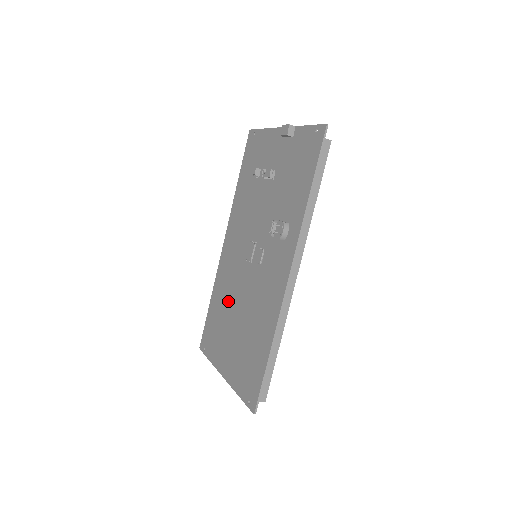
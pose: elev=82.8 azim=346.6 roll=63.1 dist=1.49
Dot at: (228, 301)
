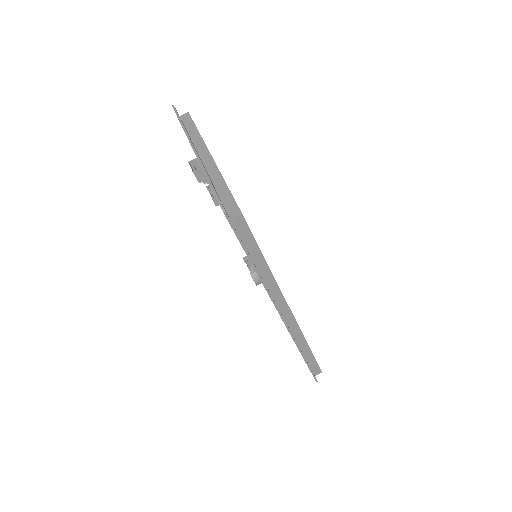
Dot at: occluded
